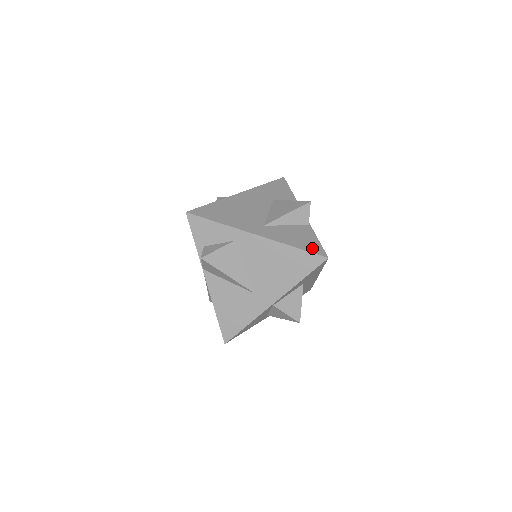
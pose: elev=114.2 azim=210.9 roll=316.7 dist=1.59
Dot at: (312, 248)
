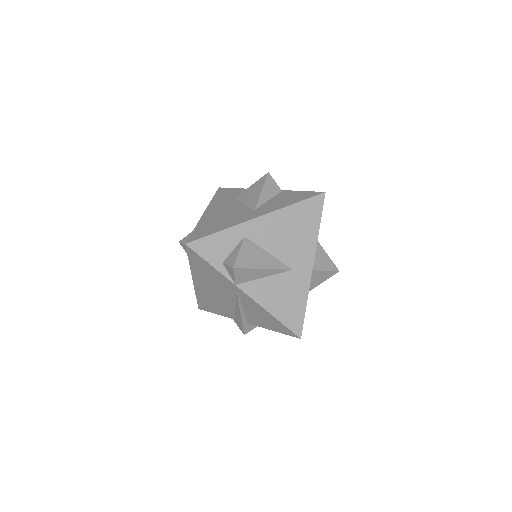
Dot at: (306, 196)
